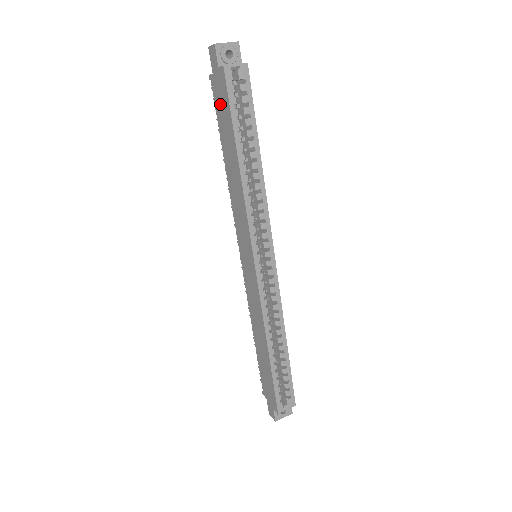
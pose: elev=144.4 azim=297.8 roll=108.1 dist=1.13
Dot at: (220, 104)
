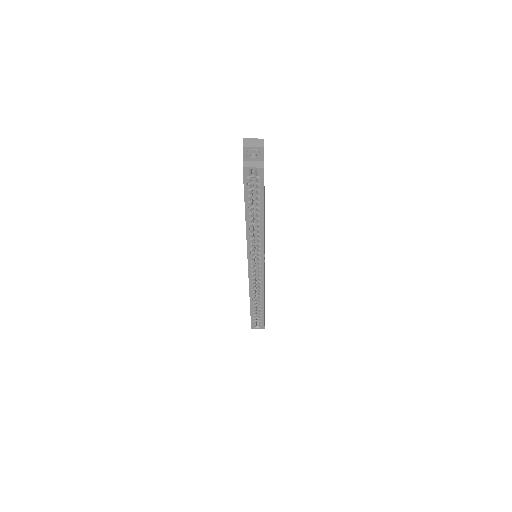
Dot at: occluded
